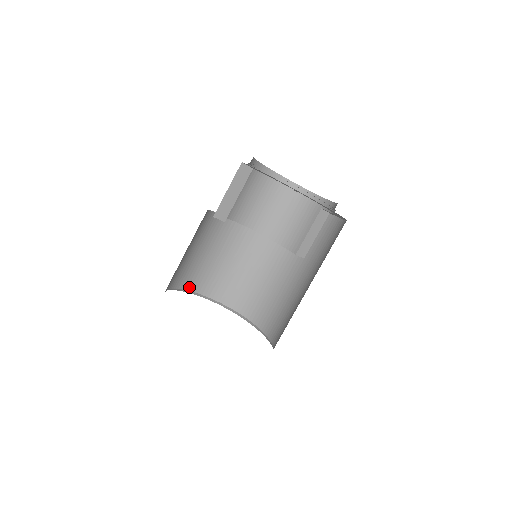
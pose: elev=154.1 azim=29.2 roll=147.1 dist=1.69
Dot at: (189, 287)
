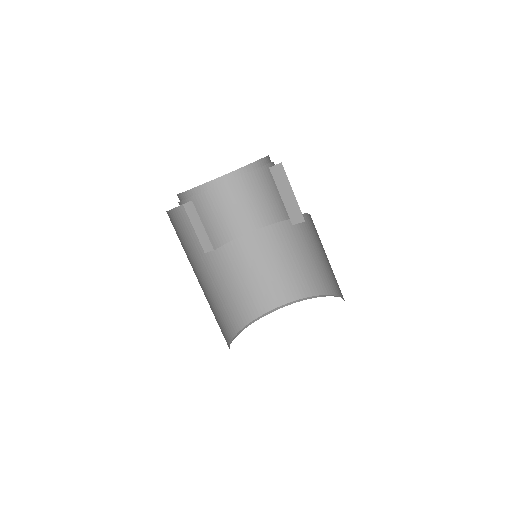
Dot at: (299, 296)
